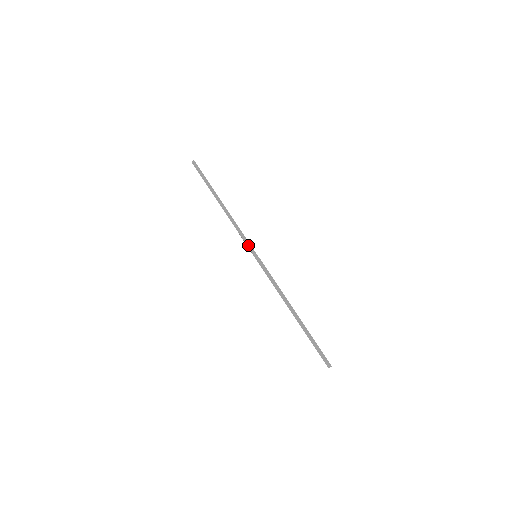
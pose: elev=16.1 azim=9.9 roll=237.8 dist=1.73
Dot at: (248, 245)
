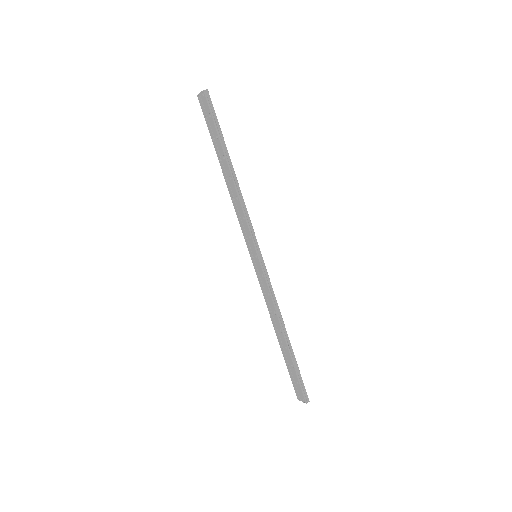
Dot at: (255, 241)
